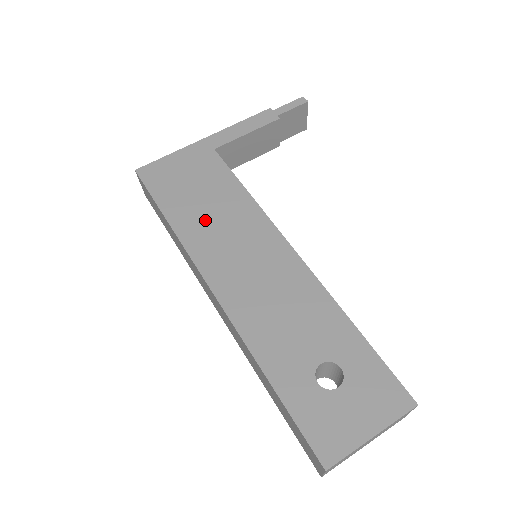
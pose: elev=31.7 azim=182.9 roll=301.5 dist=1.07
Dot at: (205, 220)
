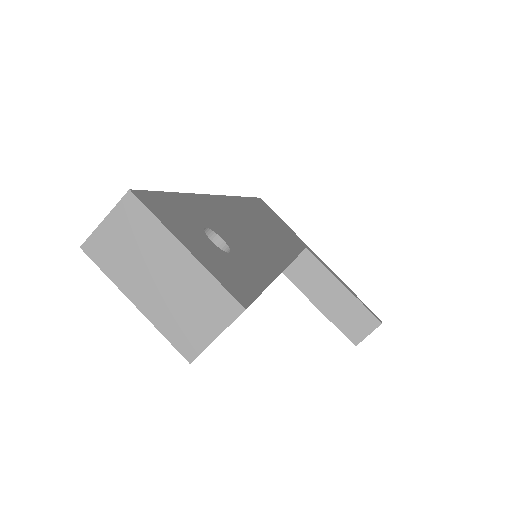
Dot at: (263, 218)
